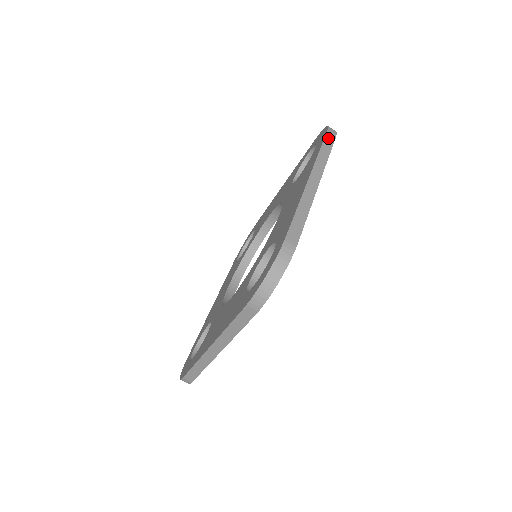
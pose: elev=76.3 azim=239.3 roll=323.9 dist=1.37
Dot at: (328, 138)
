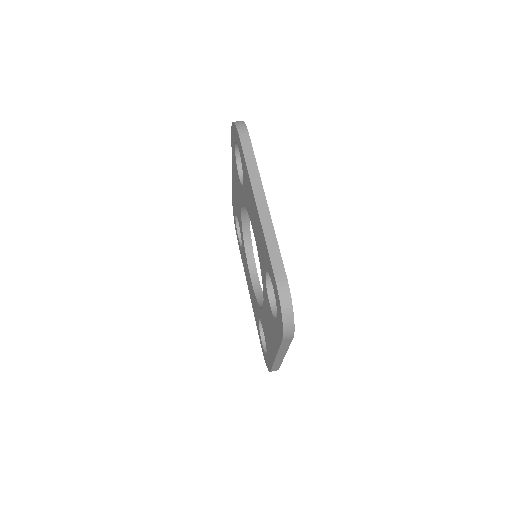
Dot at: occluded
